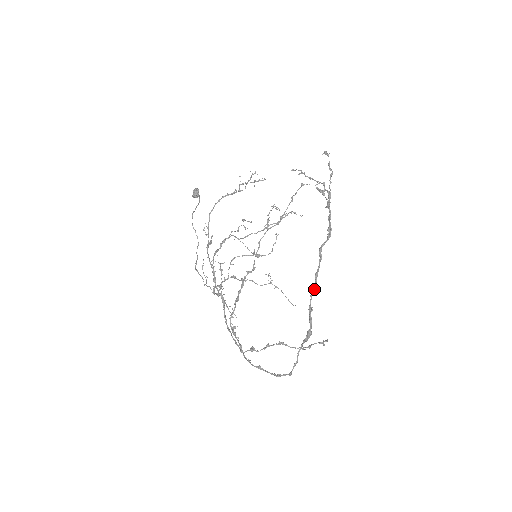
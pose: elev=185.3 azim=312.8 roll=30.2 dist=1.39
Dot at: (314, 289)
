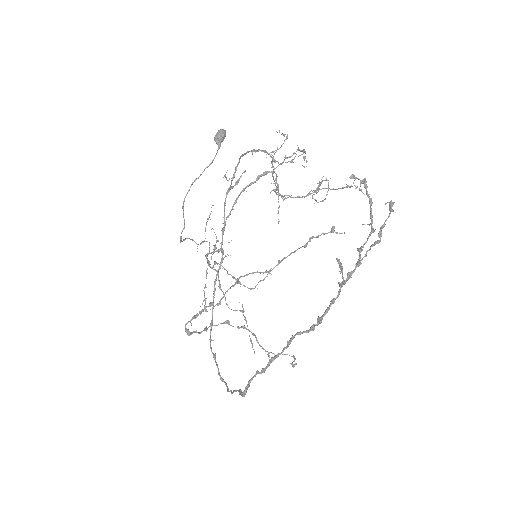
Dot at: (261, 371)
